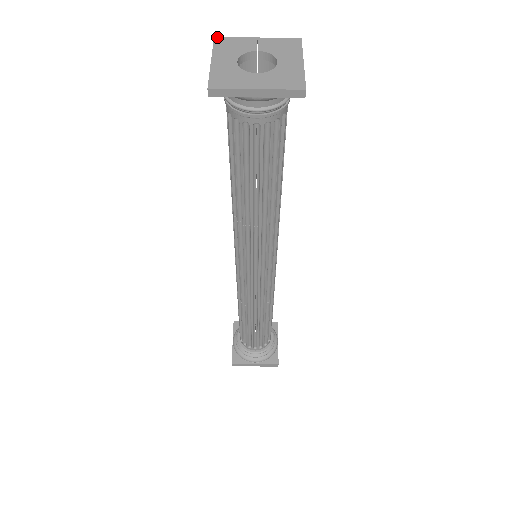
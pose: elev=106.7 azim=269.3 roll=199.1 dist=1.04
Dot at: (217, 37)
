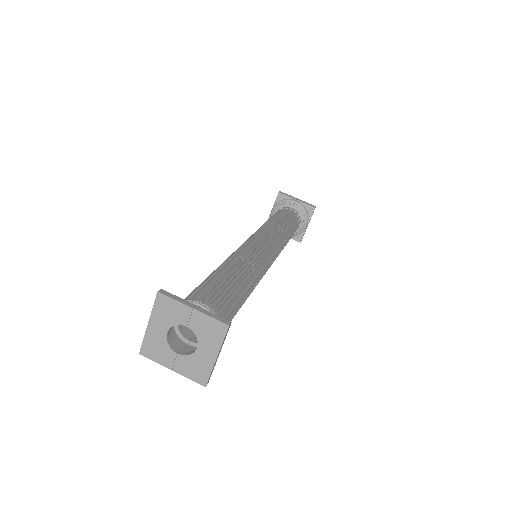
Dot at: (160, 293)
